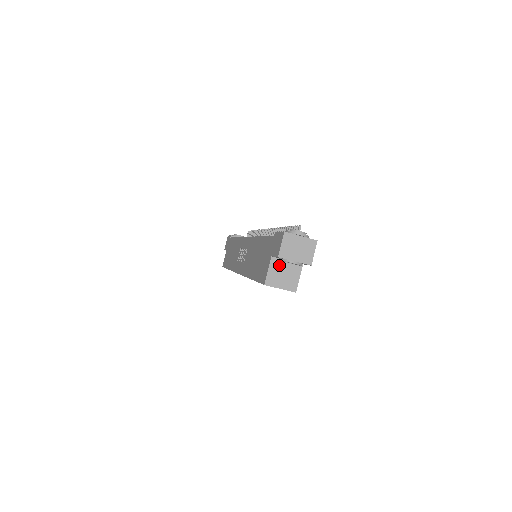
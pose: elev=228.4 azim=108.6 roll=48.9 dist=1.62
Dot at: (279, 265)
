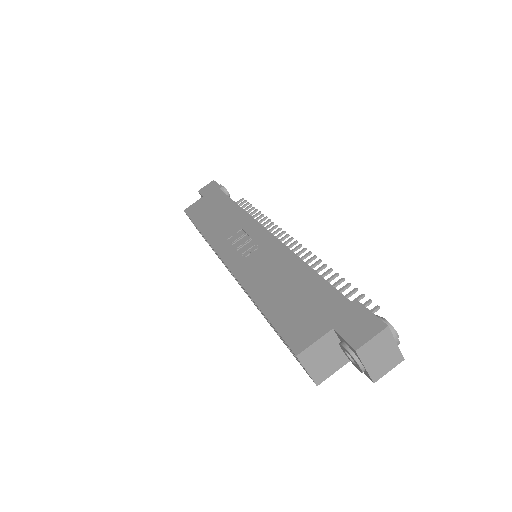
Dot at: (330, 344)
